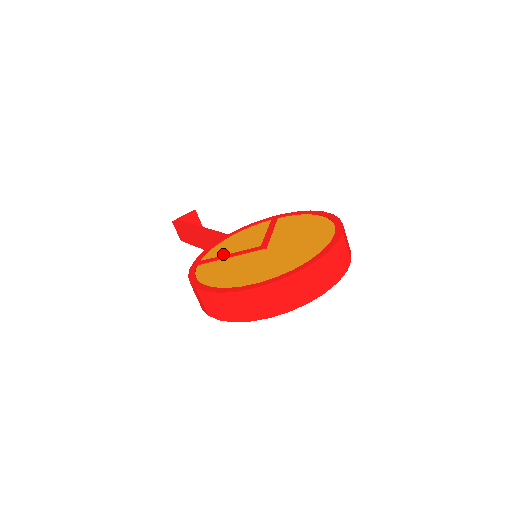
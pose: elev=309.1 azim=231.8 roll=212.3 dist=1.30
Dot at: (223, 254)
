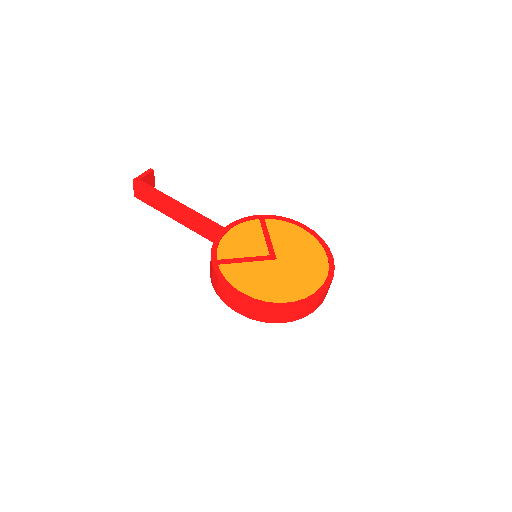
Dot at: (237, 256)
